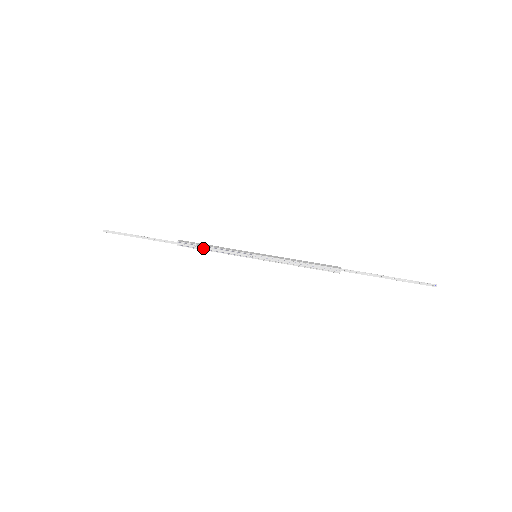
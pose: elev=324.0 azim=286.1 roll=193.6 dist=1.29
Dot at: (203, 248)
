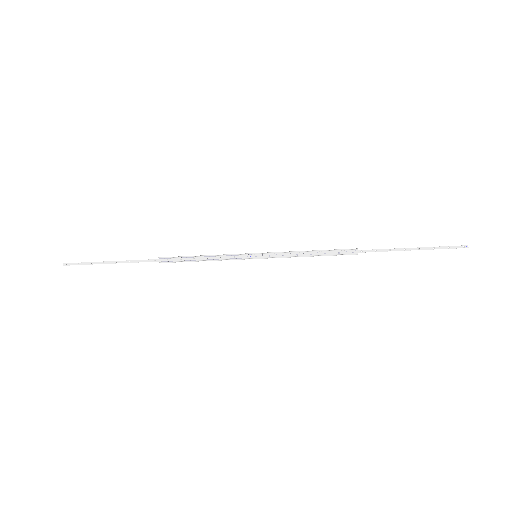
Dot at: (191, 259)
